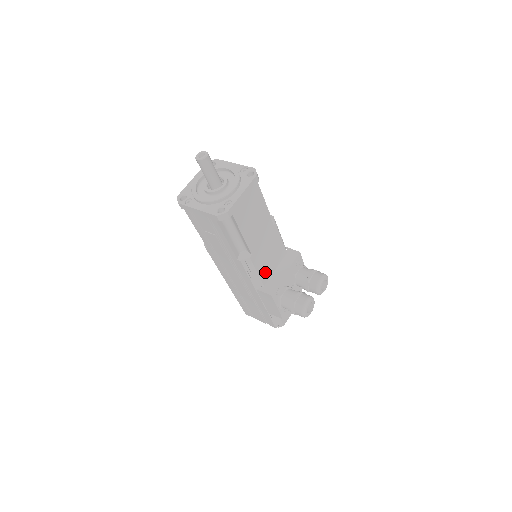
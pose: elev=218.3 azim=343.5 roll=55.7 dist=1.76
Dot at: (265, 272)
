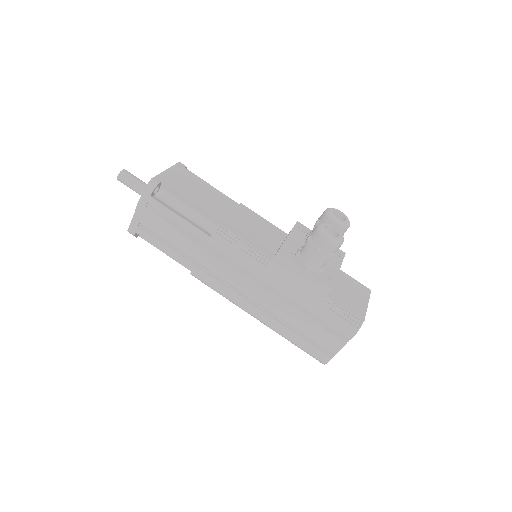
Dot at: (262, 245)
